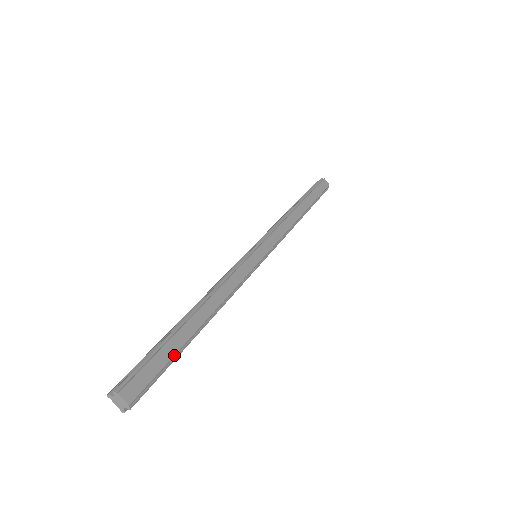
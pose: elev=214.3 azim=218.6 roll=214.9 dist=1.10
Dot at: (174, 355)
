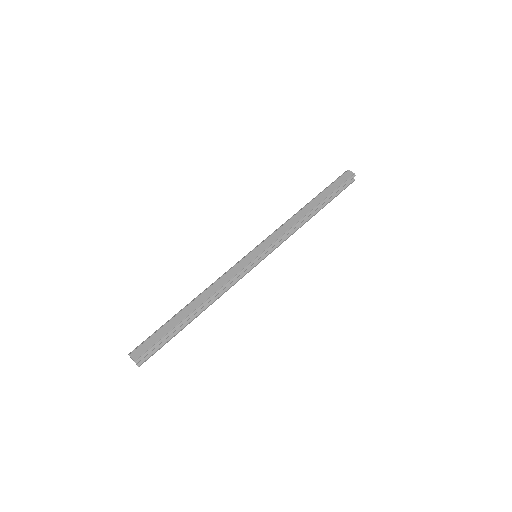
Dot at: (168, 332)
